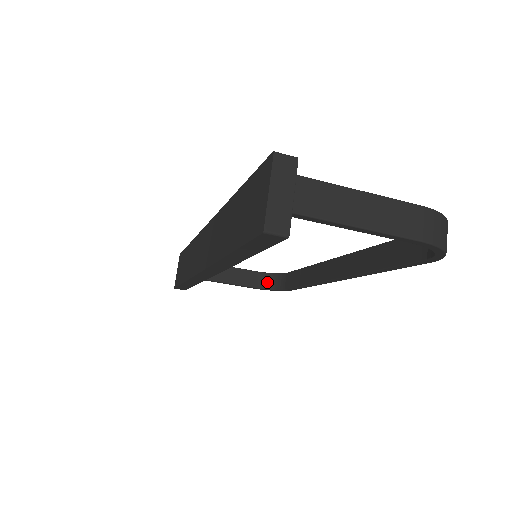
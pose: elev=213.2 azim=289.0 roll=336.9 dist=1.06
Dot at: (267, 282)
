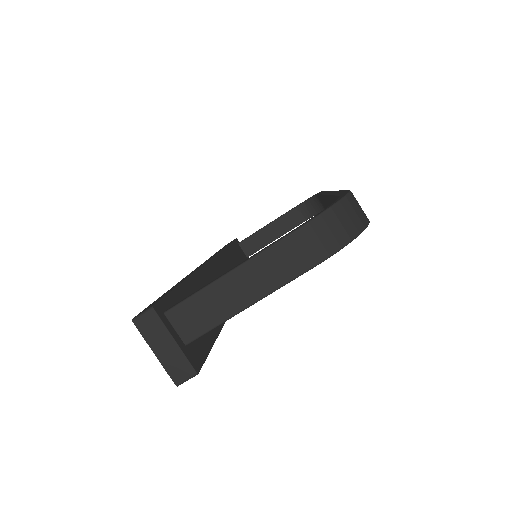
Dot at: (309, 210)
